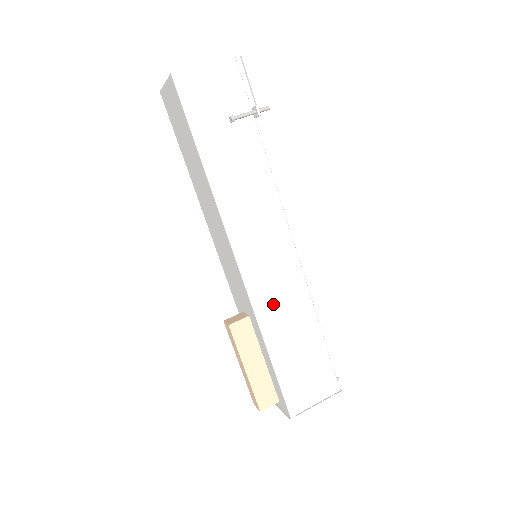
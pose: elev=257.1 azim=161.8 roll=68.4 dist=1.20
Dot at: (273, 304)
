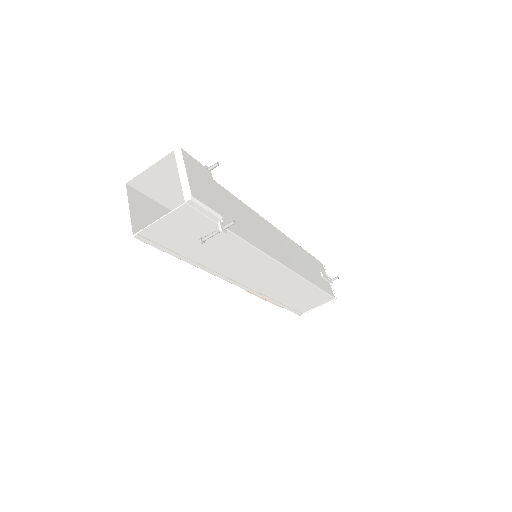
Dot at: (273, 290)
